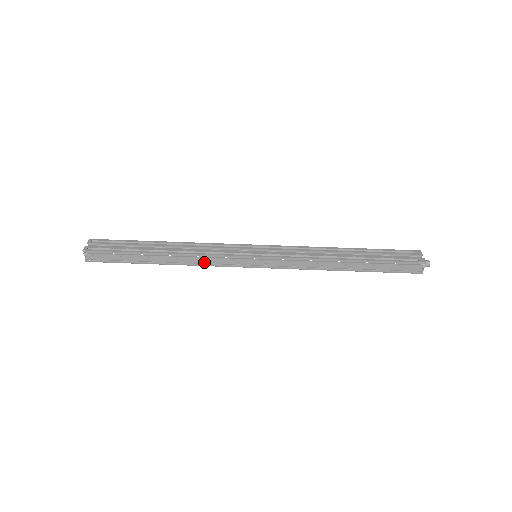
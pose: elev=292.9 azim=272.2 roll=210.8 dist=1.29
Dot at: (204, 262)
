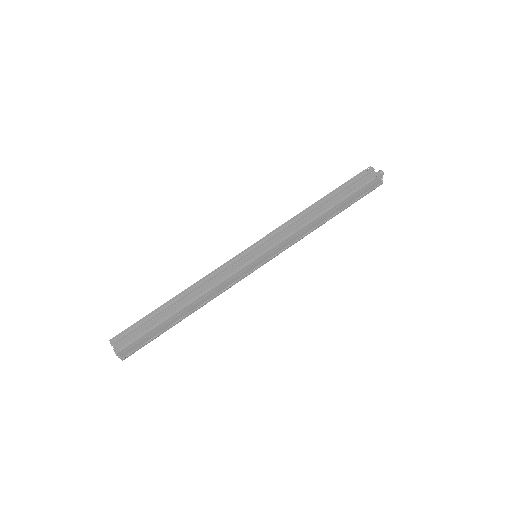
Dot at: (221, 290)
